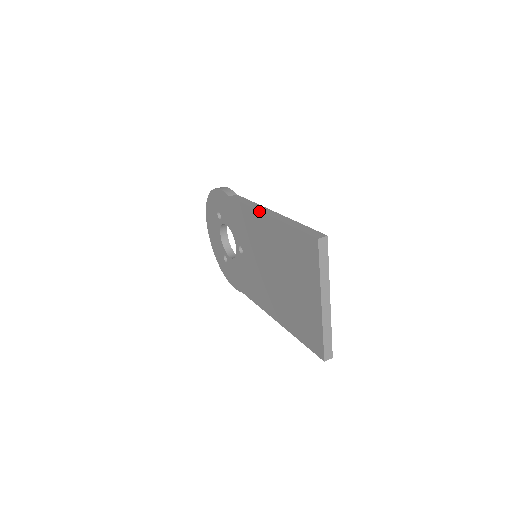
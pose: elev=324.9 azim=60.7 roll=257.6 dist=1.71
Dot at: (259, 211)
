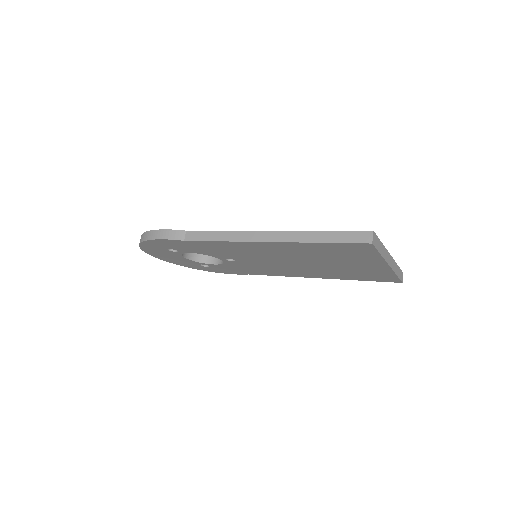
Dot at: (252, 242)
